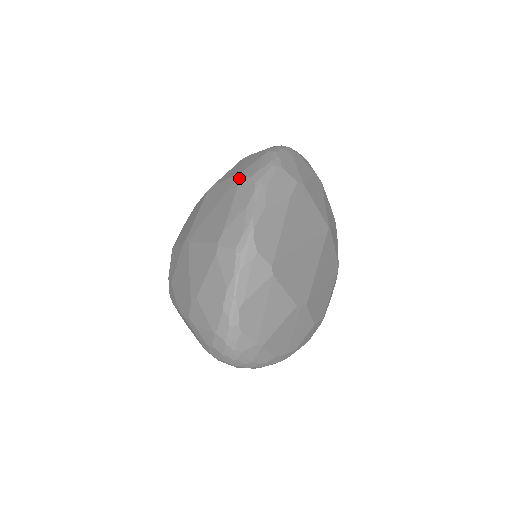
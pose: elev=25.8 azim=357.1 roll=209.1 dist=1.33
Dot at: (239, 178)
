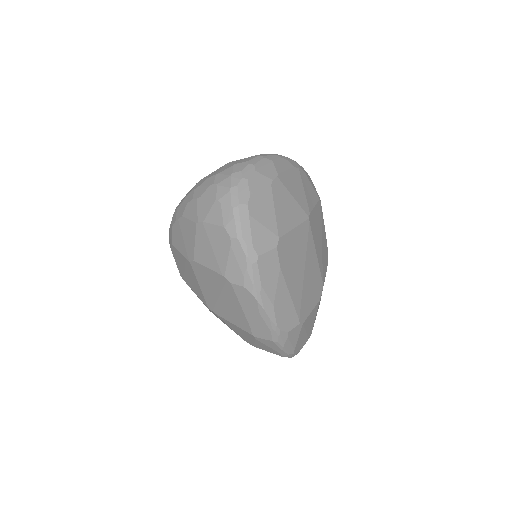
Dot at: (229, 283)
